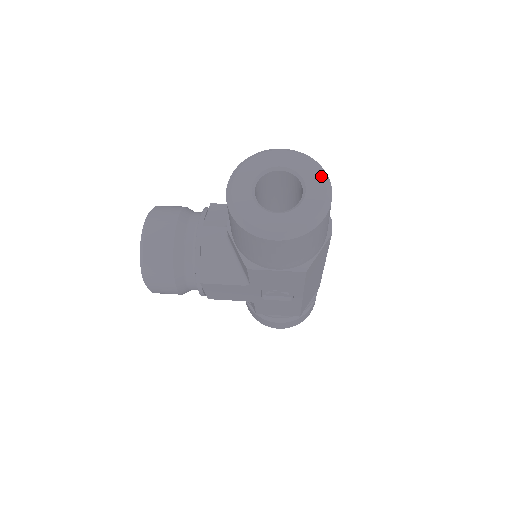
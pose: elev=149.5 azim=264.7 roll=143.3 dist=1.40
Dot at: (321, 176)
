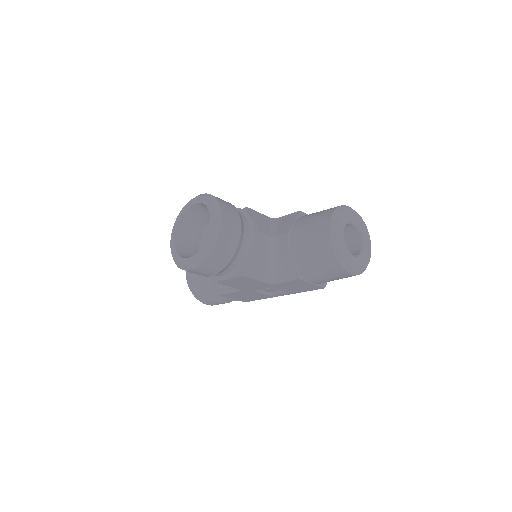
Dot at: (369, 236)
